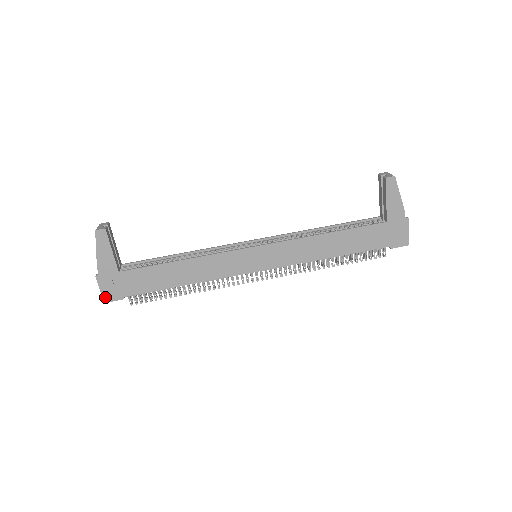
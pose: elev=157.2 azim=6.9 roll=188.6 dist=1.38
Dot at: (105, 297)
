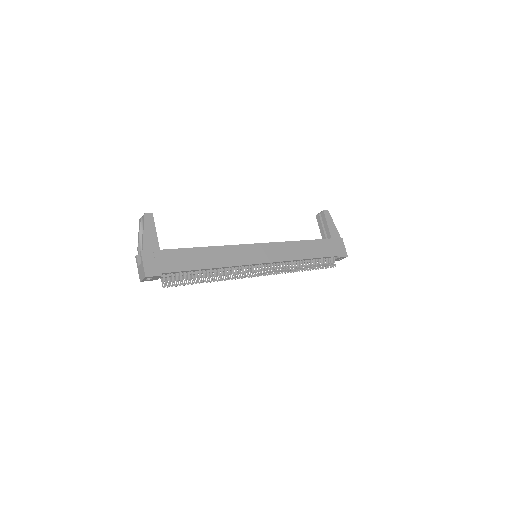
Dot at: (147, 272)
